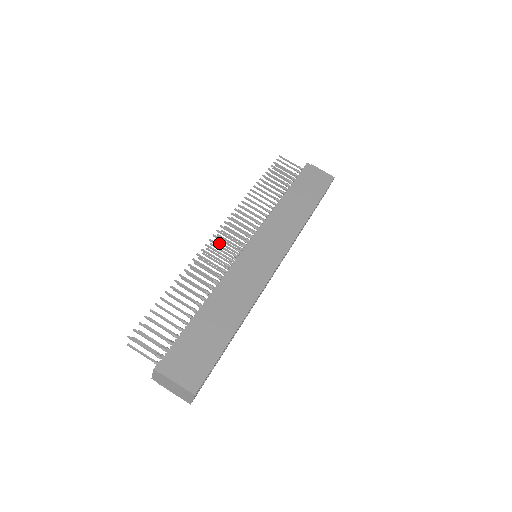
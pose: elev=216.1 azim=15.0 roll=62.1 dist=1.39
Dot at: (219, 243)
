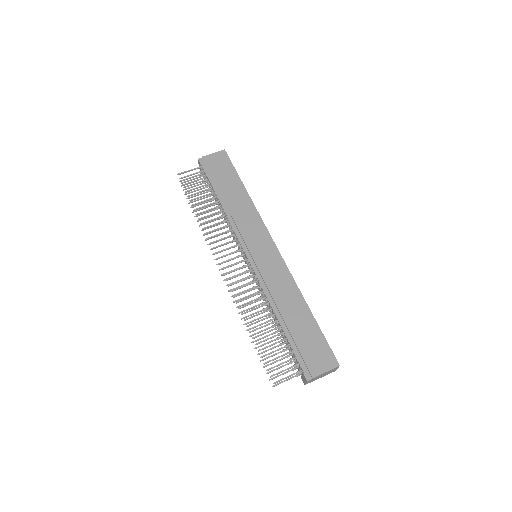
Dot at: occluded
